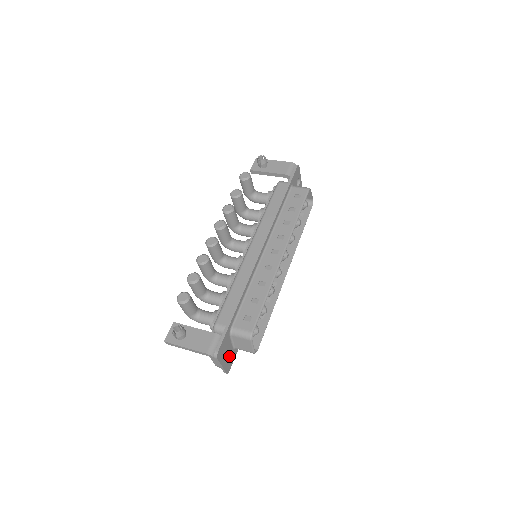
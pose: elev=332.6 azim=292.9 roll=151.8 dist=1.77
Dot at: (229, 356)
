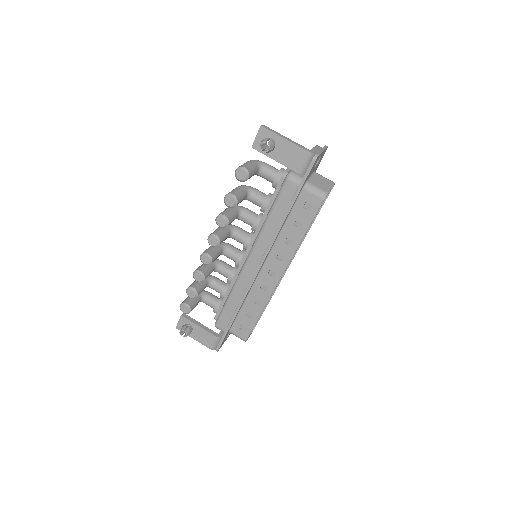
Dot at: occluded
